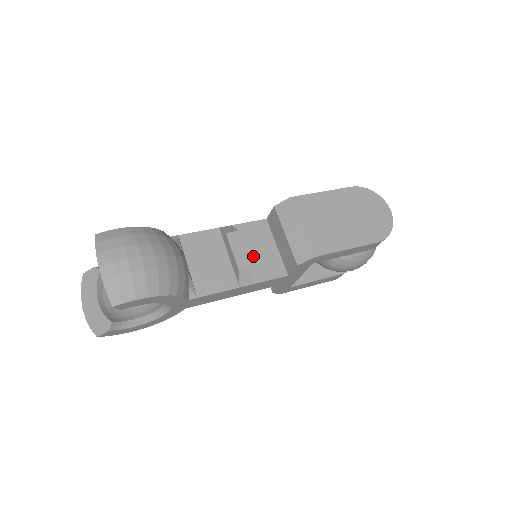
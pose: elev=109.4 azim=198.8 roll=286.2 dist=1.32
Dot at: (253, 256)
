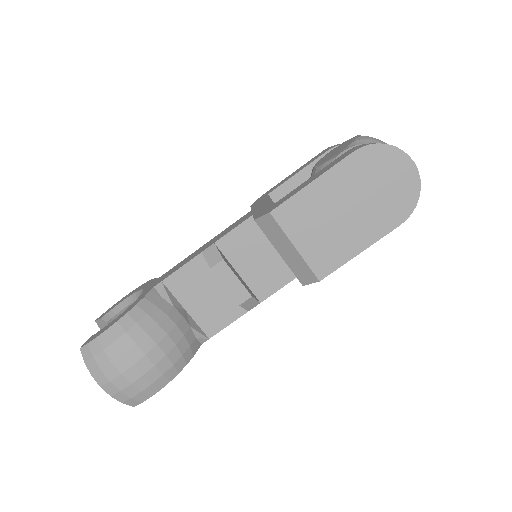
Dot at: (251, 270)
